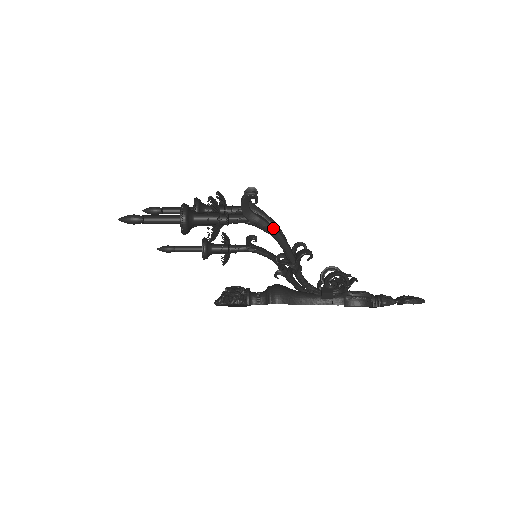
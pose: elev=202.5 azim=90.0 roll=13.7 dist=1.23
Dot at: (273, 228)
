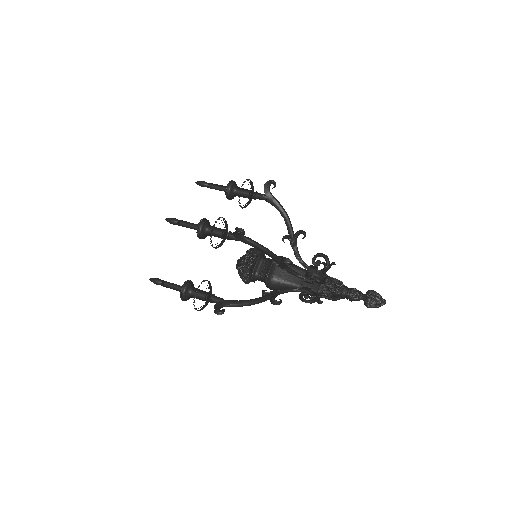
Dot at: occluded
